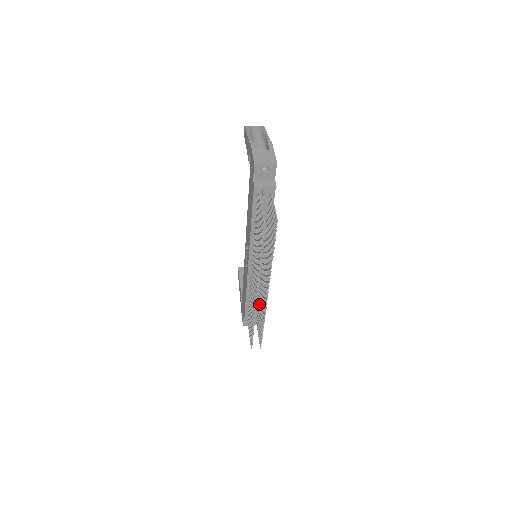
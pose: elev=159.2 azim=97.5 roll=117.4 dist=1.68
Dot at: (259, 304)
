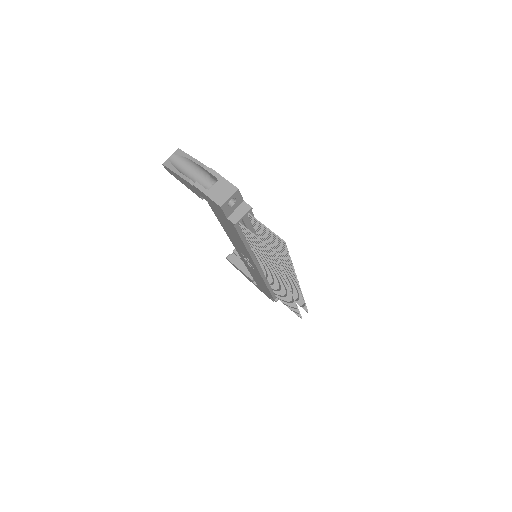
Dot at: occluded
